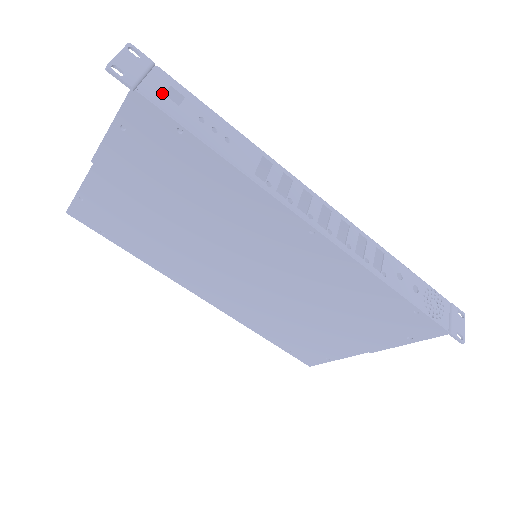
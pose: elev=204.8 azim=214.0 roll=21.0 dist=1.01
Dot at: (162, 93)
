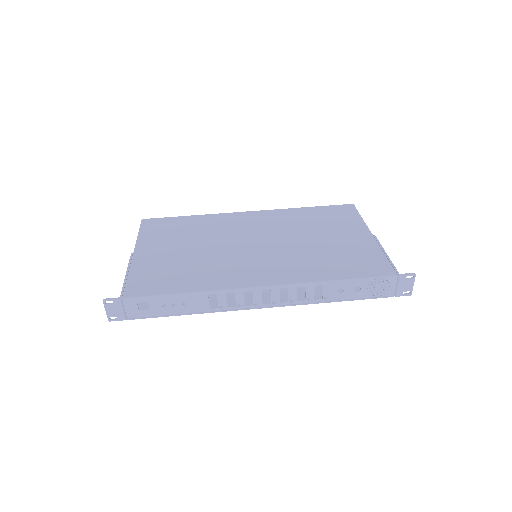
Dot at: (138, 310)
